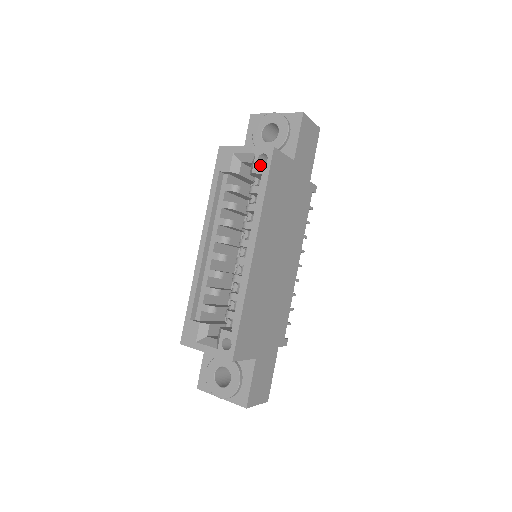
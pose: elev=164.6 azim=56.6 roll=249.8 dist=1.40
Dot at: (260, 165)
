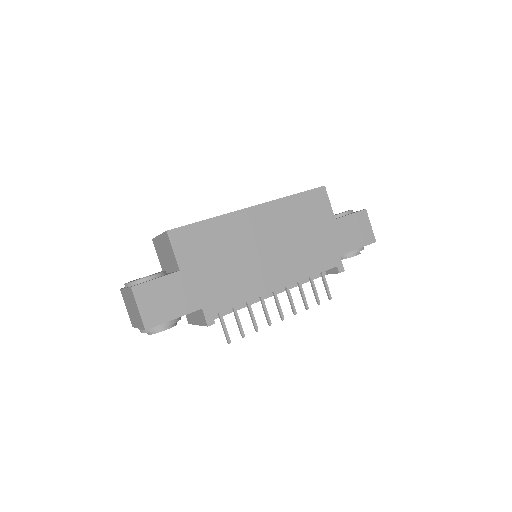
Dot at: occluded
